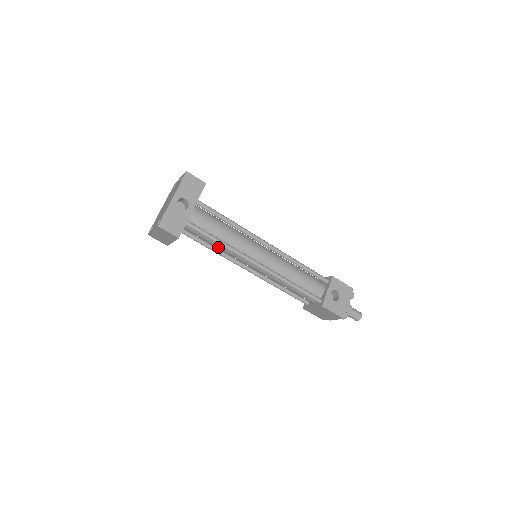
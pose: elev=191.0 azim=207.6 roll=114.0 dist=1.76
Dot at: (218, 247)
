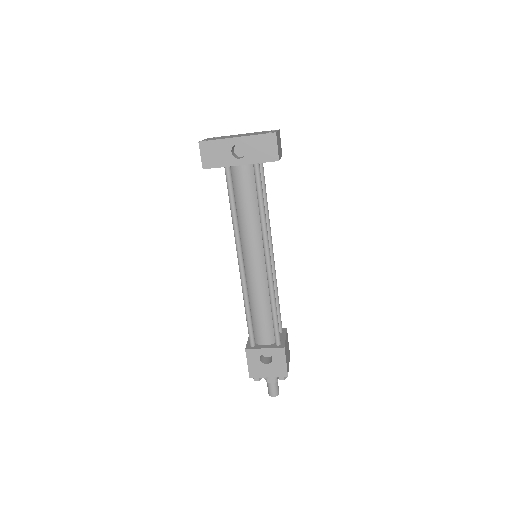
Dot at: occluded
